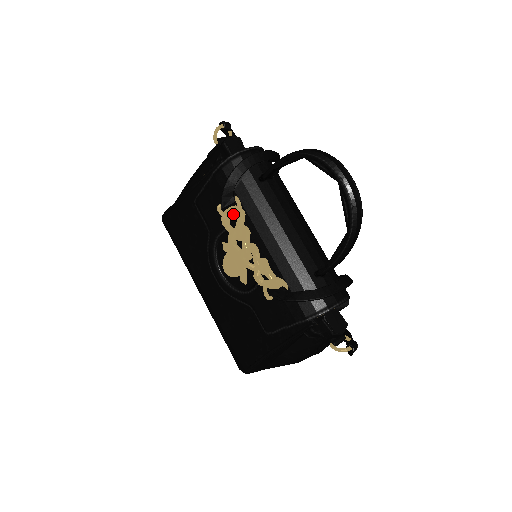
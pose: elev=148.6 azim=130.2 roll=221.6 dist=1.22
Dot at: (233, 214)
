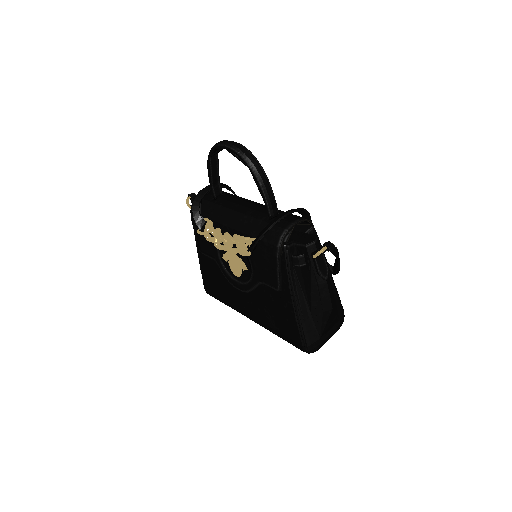
Dot at: occluded
